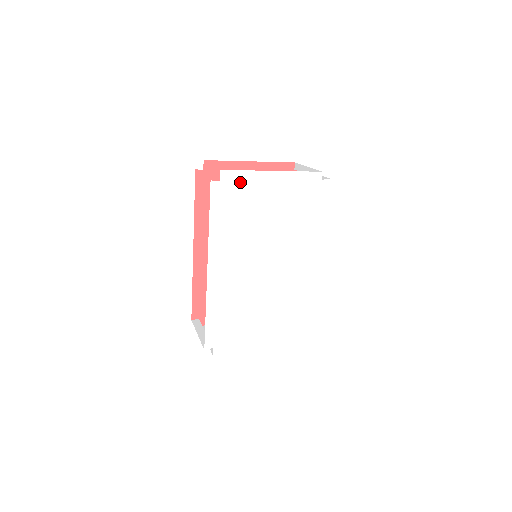
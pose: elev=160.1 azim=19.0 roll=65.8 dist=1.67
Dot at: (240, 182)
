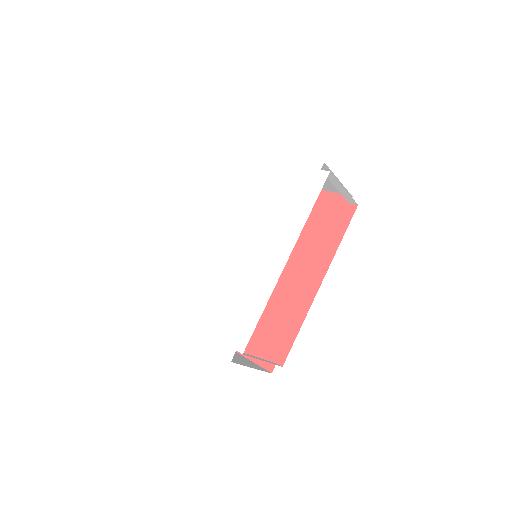
Dot at: (251, 159)
